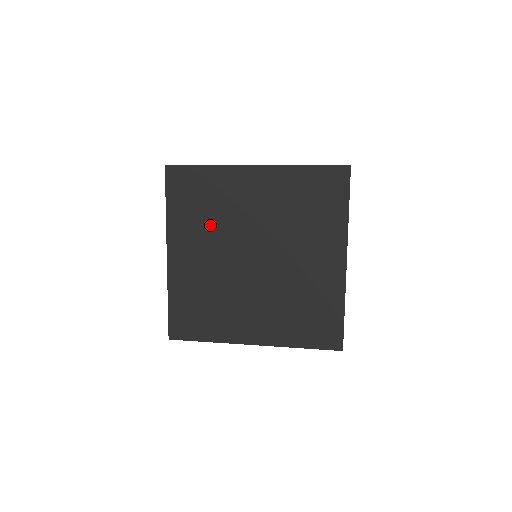
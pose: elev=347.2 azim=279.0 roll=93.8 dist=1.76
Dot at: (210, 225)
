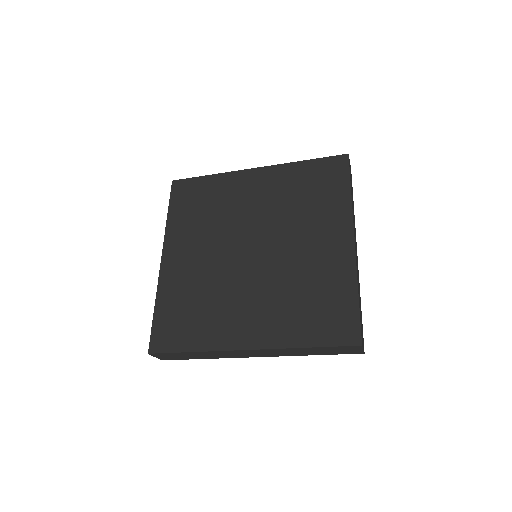
Dot at: (208, 225)
